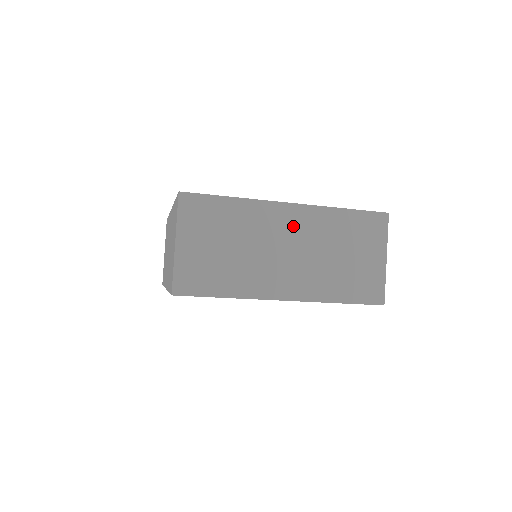
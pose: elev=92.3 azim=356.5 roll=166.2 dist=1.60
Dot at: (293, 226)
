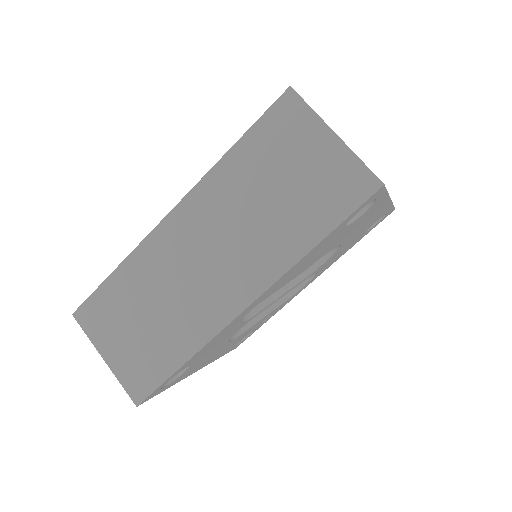
Dot at: occluded
